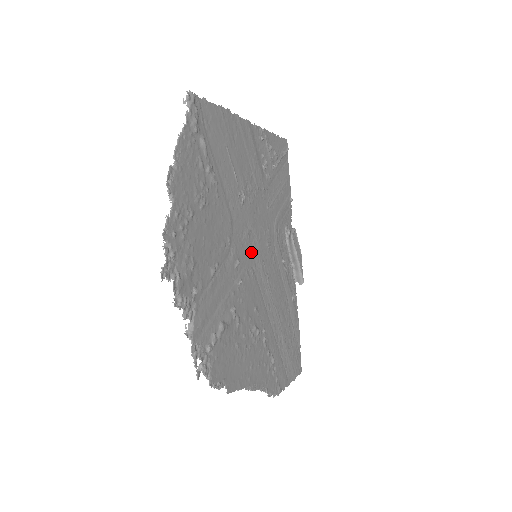
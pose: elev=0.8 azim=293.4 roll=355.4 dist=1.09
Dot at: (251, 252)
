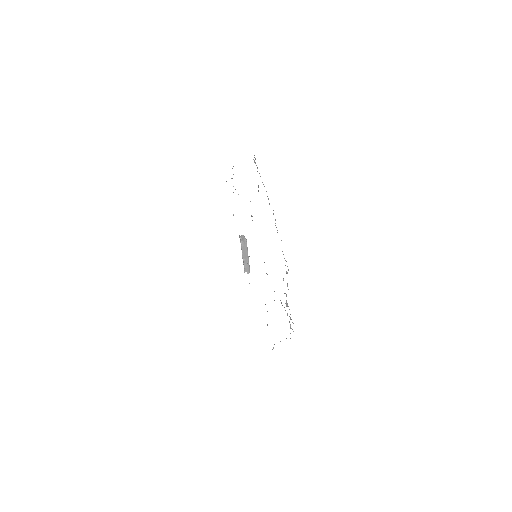
Dot at: occluded
